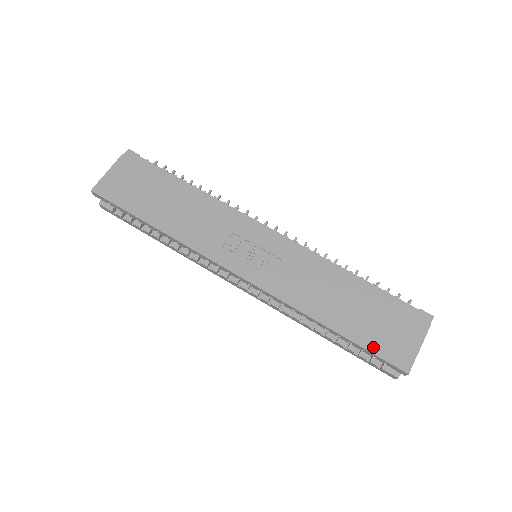
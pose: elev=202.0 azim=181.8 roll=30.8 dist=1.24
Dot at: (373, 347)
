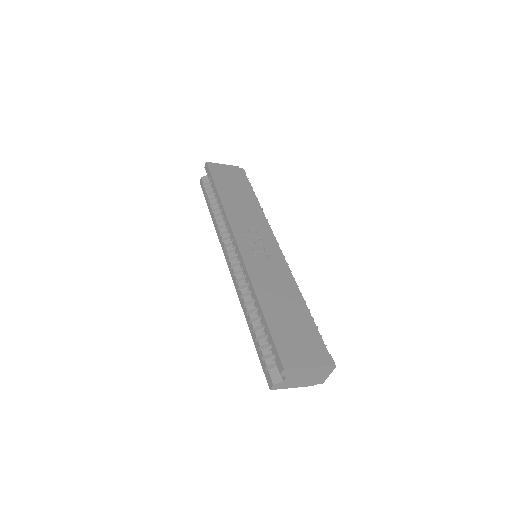
Dot at: (277, 337)
